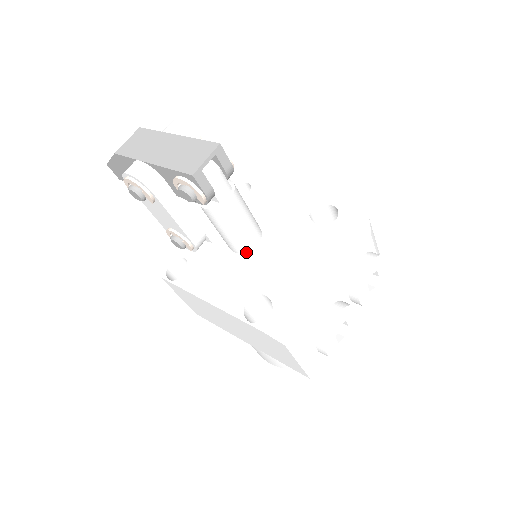
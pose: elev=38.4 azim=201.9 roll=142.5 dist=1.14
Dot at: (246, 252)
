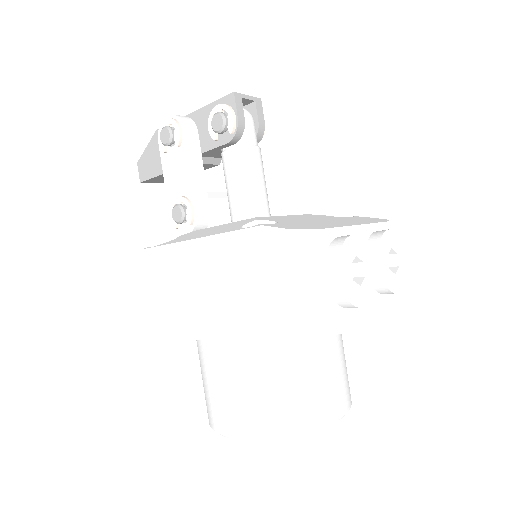
Dot at: occluded
